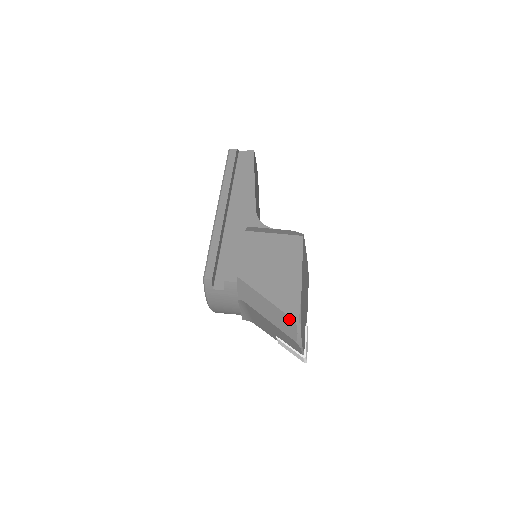
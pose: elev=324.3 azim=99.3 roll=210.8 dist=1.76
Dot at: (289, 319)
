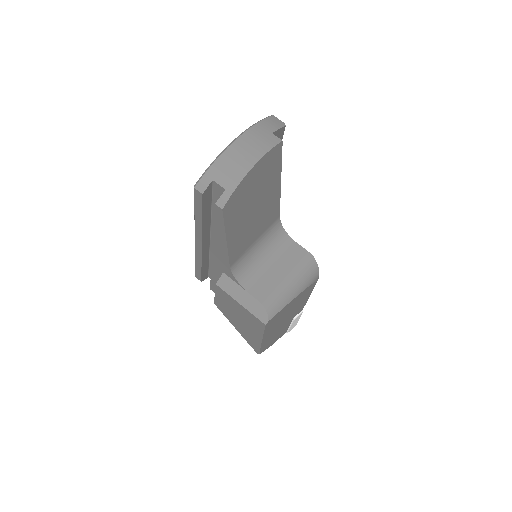
Dot at: occluded
